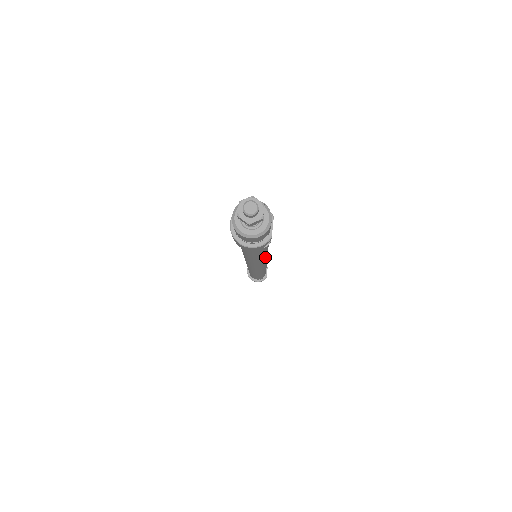
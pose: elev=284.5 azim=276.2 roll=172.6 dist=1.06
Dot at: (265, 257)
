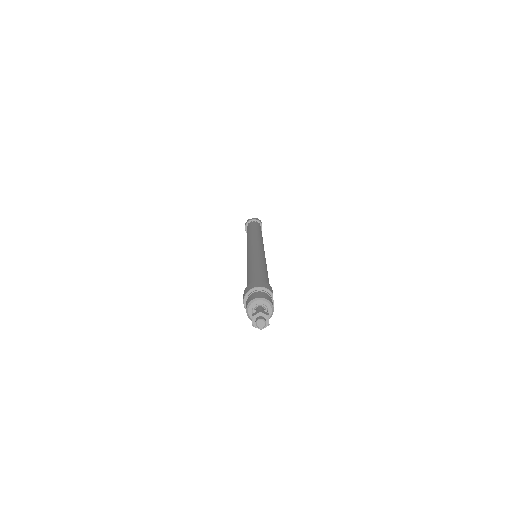
Dot at: occluded
